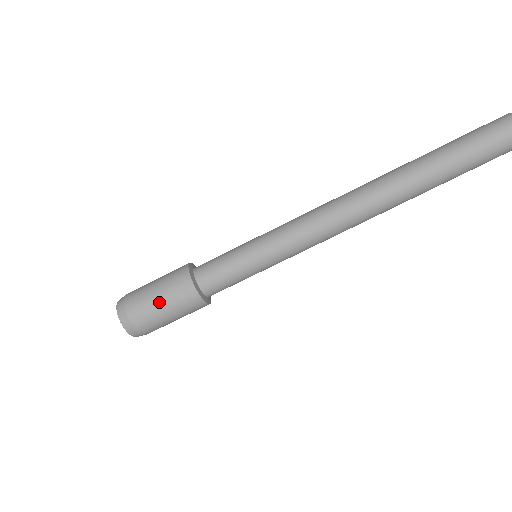
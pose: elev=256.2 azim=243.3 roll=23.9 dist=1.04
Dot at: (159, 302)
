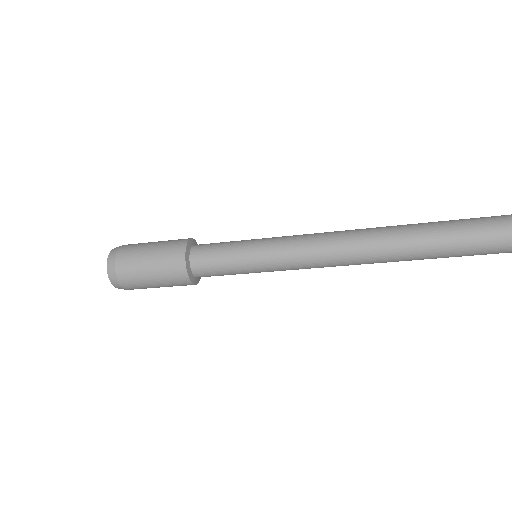
Dot at: (148, 270)
